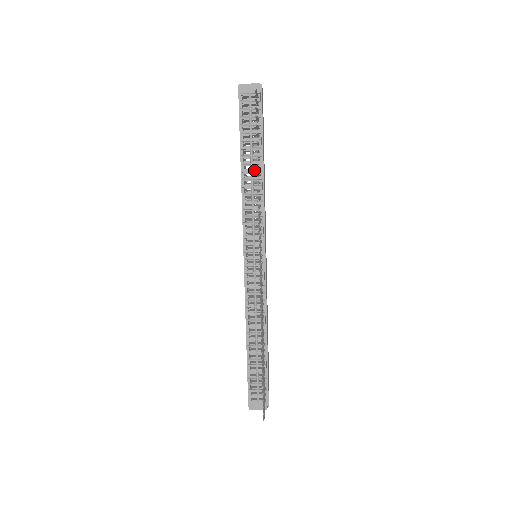
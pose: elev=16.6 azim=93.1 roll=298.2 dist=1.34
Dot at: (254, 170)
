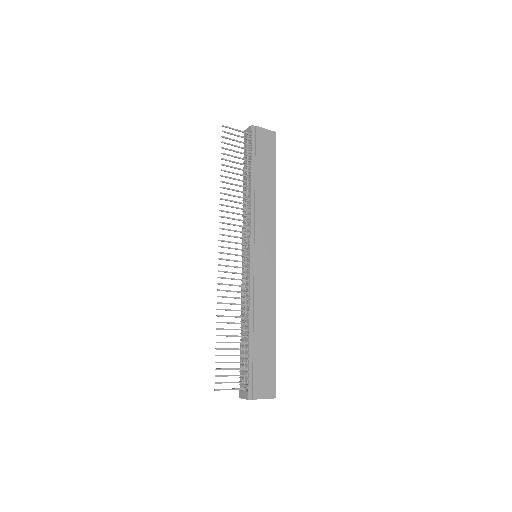
Dot at: (248, 186)
